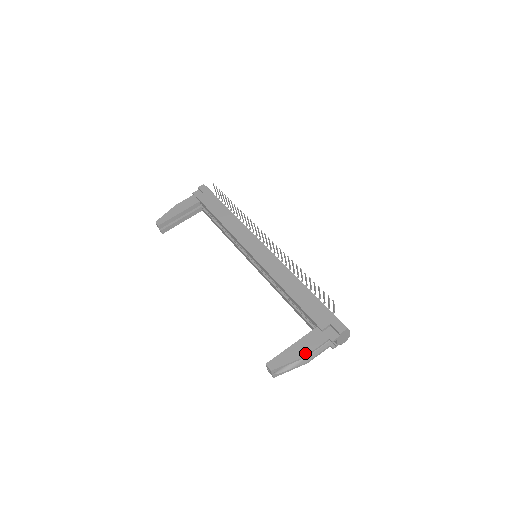
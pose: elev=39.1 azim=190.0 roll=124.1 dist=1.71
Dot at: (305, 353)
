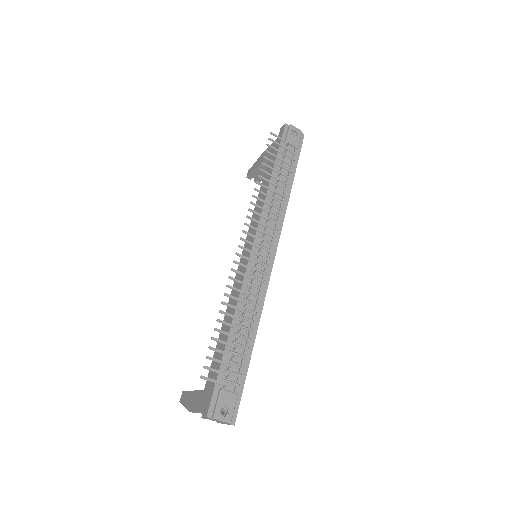
Dot at: (191, 408)
